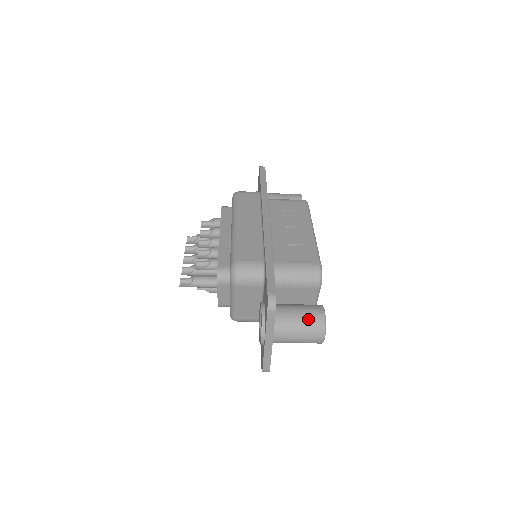
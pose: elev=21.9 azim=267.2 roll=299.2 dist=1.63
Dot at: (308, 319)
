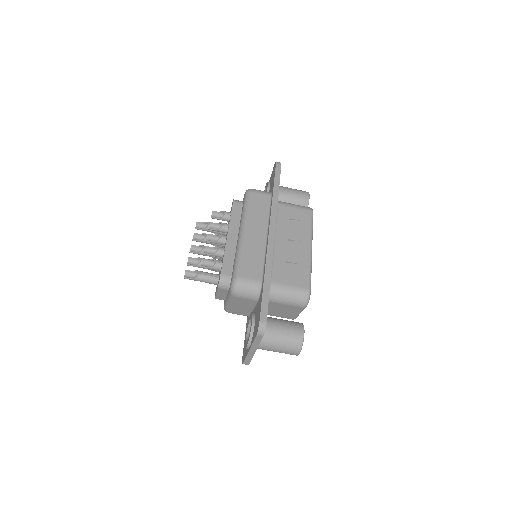
Dot at: (289, 338)
